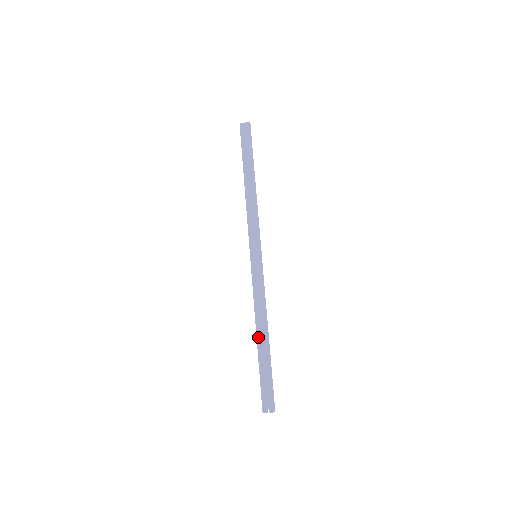
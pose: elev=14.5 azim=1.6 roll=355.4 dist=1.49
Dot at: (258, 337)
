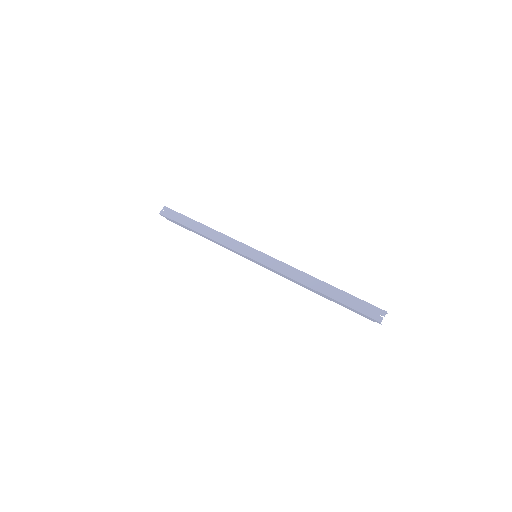
Dot at: (317, 289)
